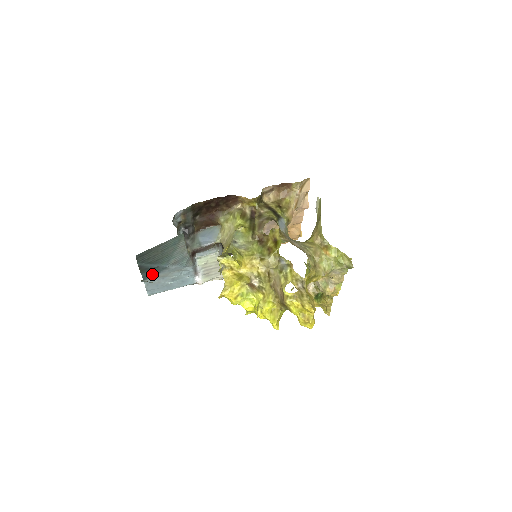
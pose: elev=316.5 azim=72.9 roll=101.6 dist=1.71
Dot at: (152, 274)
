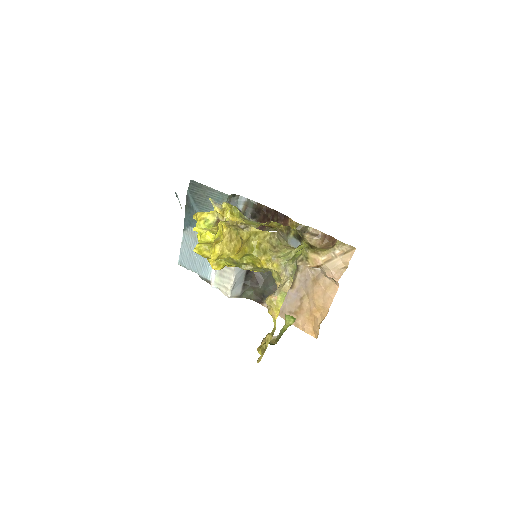
Dot at: (191, 224)
